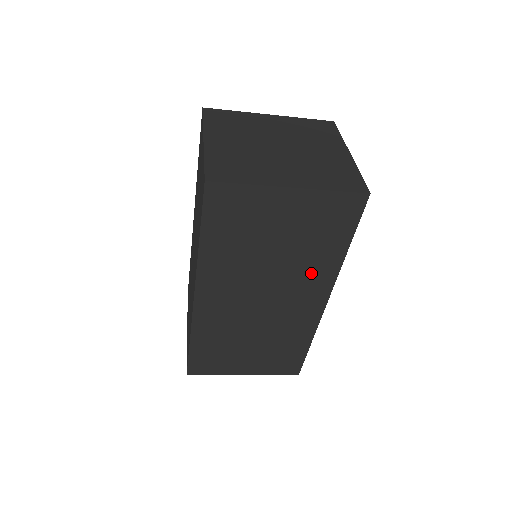
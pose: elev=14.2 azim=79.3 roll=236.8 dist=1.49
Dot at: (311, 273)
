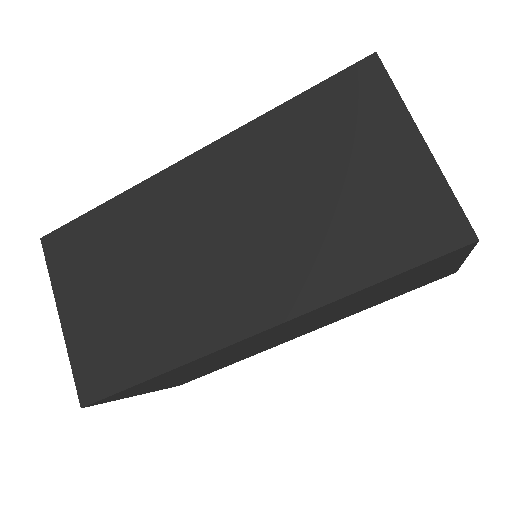
Dot at: (344, 315)
